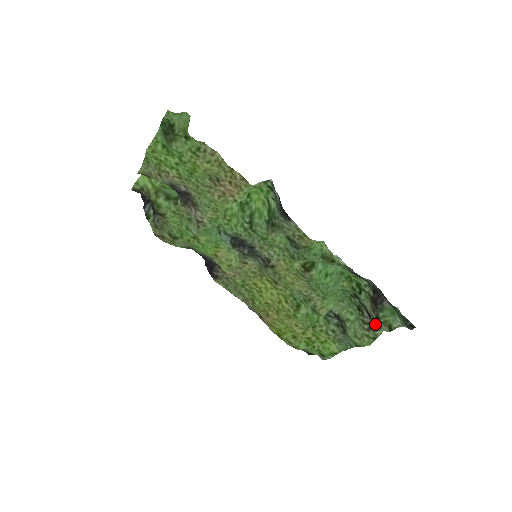
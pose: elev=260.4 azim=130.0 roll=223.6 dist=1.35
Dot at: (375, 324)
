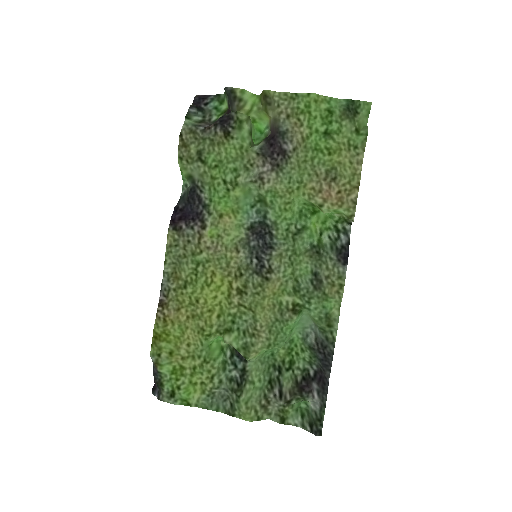
Dot at: (270, 406)
